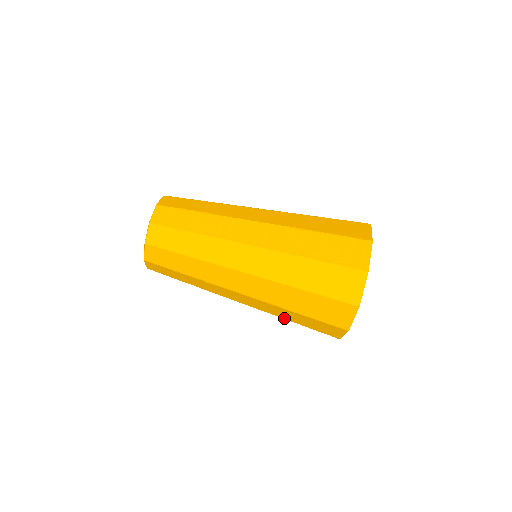
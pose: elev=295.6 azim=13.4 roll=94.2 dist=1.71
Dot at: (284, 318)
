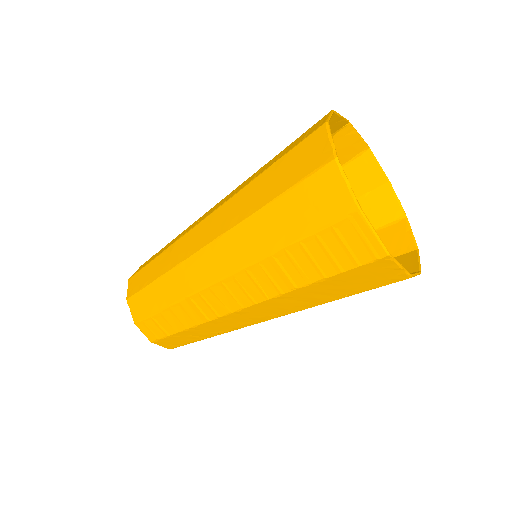
Dot at: (299, 285)
